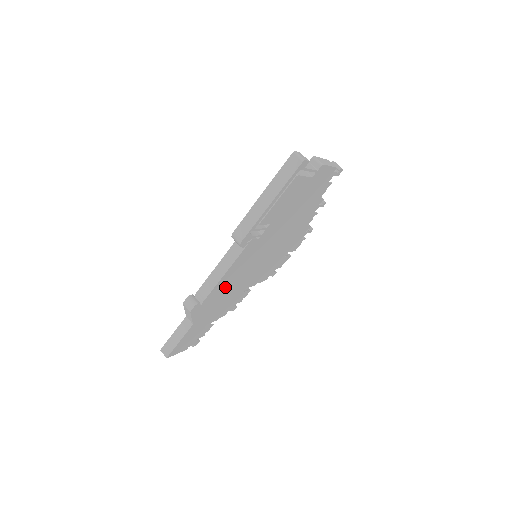
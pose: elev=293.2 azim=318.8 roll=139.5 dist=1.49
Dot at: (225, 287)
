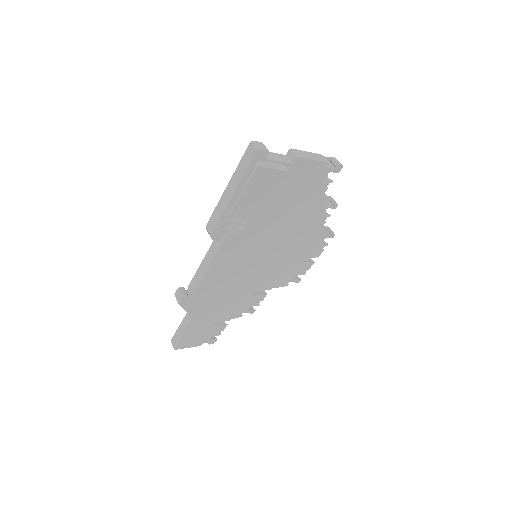
Dot at: (219, 284)
